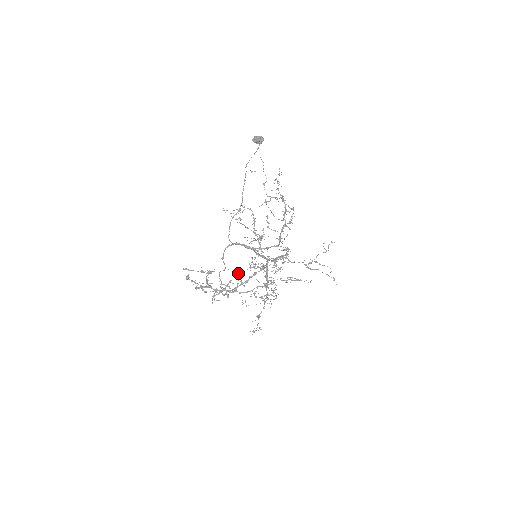
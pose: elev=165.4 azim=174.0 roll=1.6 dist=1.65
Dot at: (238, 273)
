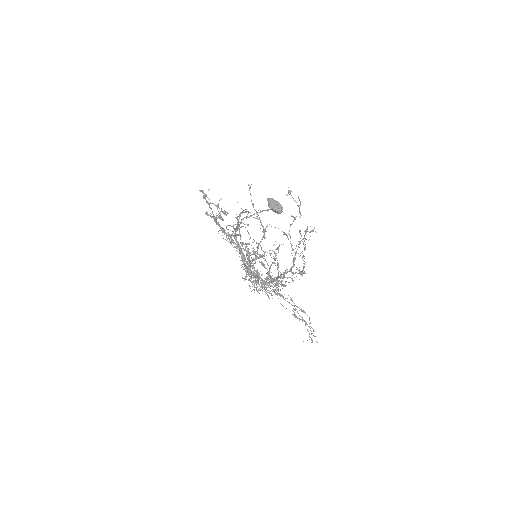
Dot at: occluded
